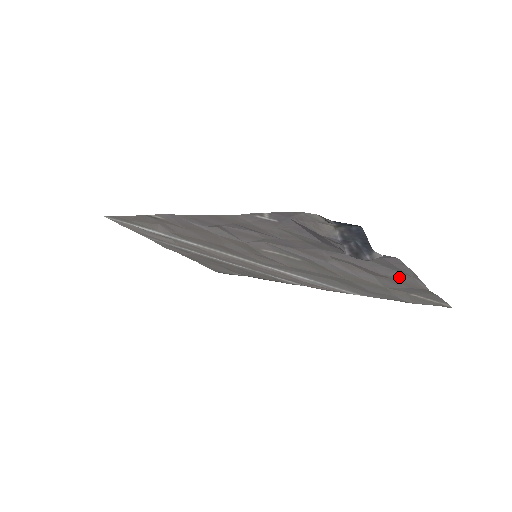
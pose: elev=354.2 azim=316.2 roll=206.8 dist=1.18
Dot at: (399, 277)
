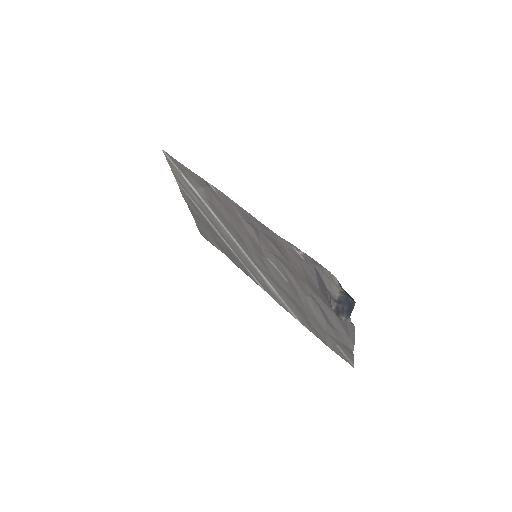
Dot at: (342, 334)
